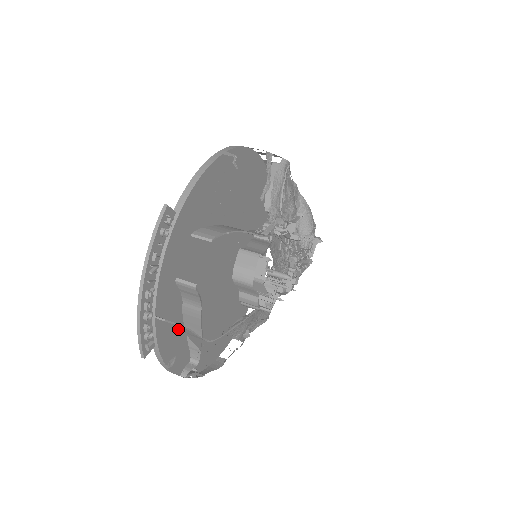
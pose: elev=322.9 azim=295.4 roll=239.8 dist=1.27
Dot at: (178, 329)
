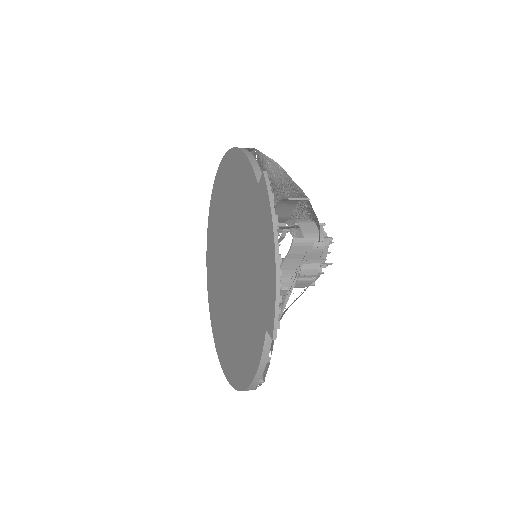
Dot at: occluded
